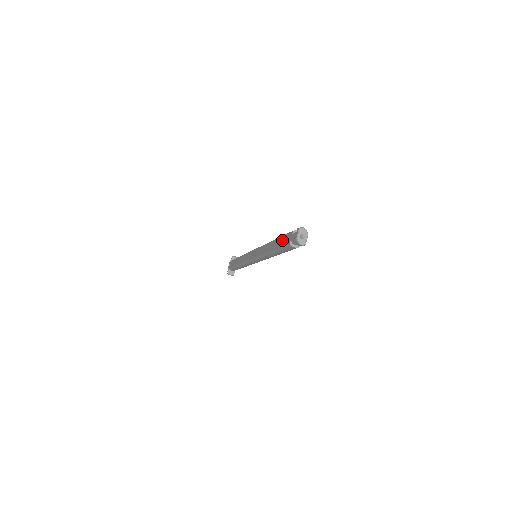
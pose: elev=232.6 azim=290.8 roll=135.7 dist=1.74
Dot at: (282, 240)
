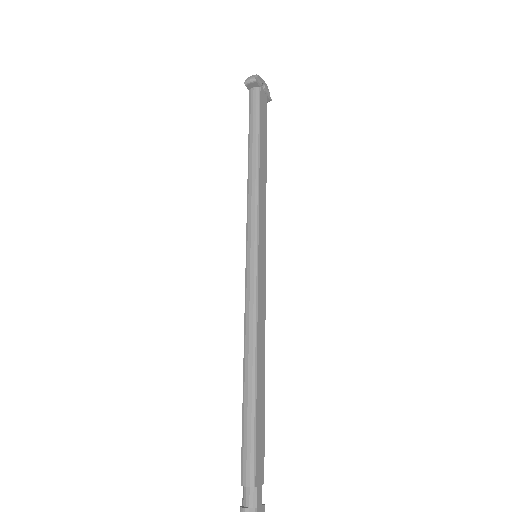
Dot at: occluded
